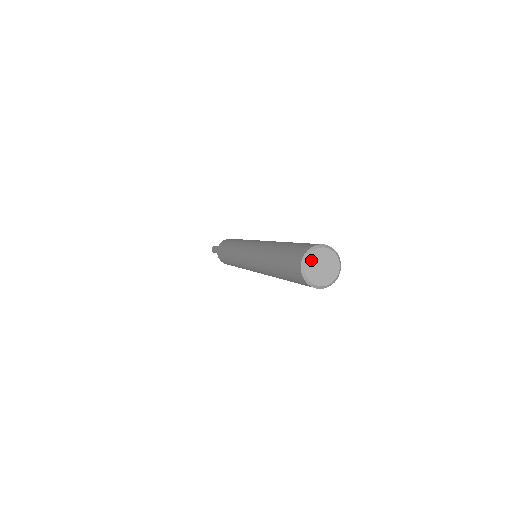
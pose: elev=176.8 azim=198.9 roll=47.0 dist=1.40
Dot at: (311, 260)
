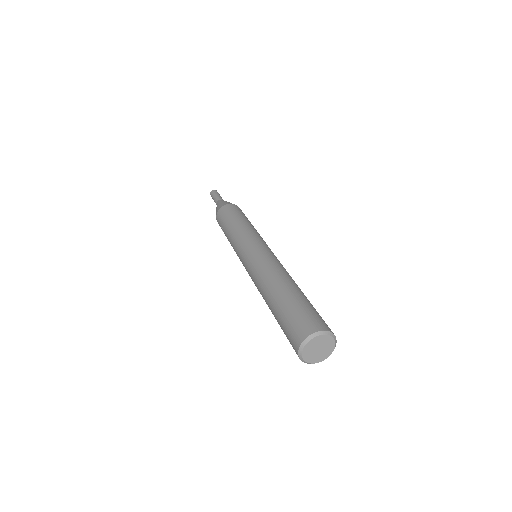
Dot at: (312, 343)
